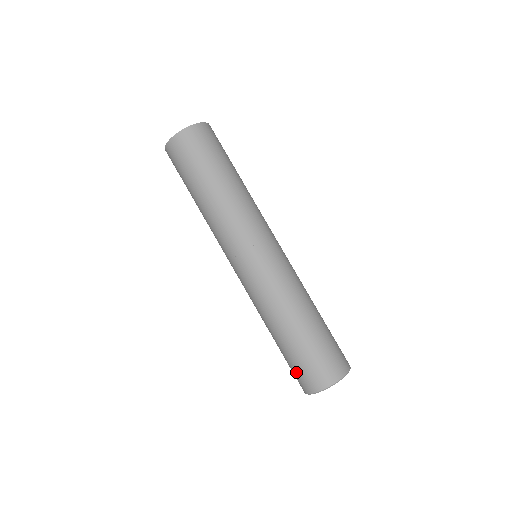
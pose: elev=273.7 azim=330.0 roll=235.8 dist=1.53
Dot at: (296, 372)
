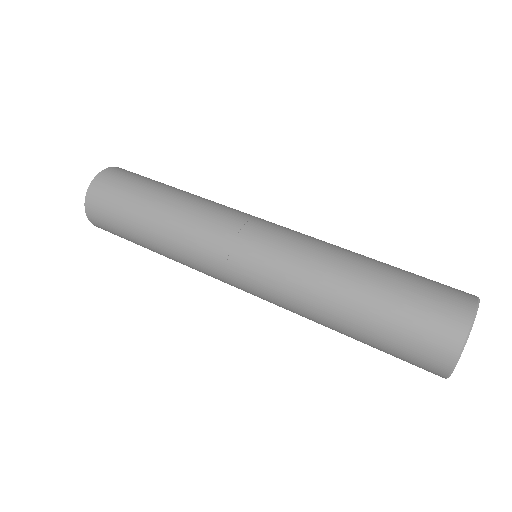
Dot at: (406, 357)
